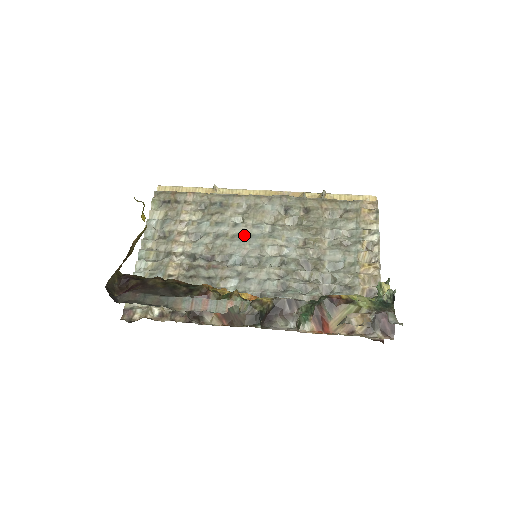
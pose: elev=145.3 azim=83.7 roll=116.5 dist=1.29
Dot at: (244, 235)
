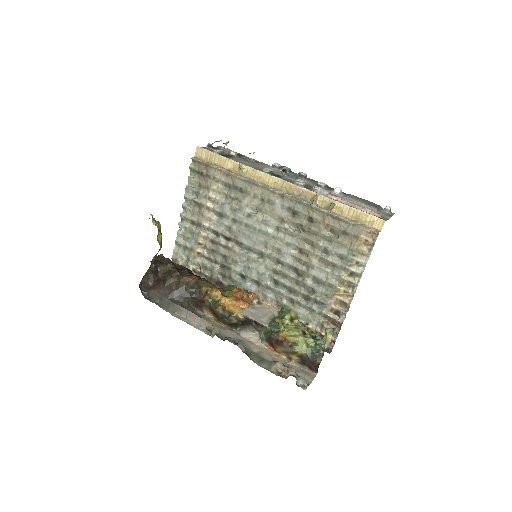
Dot at: (254, 229)
